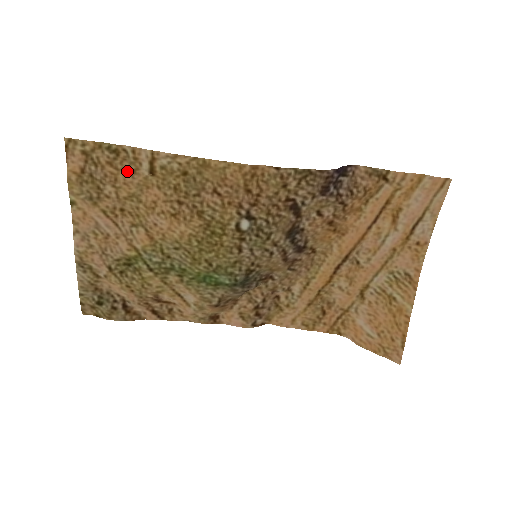
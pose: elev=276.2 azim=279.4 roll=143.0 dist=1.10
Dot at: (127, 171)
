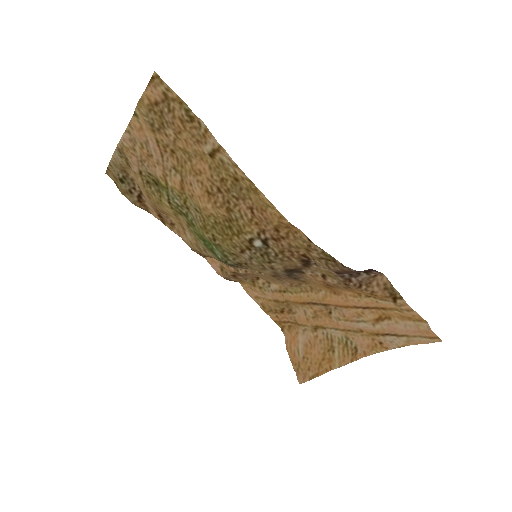
Dot at: (192, 136)
